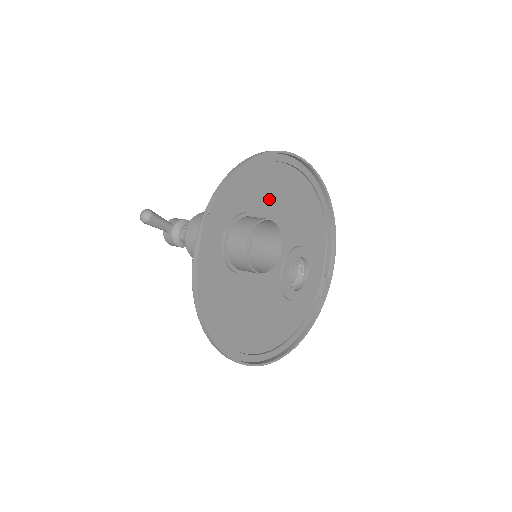
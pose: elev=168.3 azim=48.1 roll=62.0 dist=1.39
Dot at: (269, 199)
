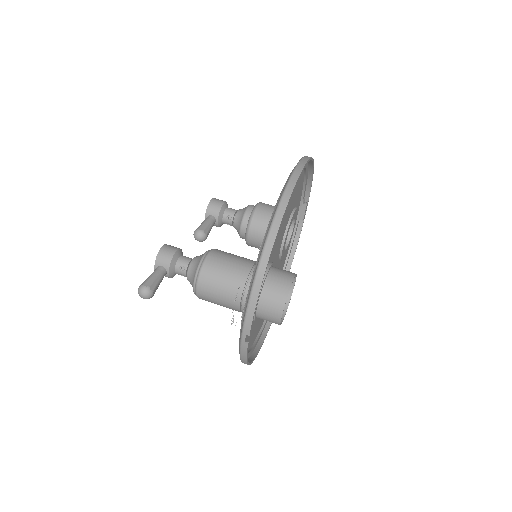
Dot at: occluded
